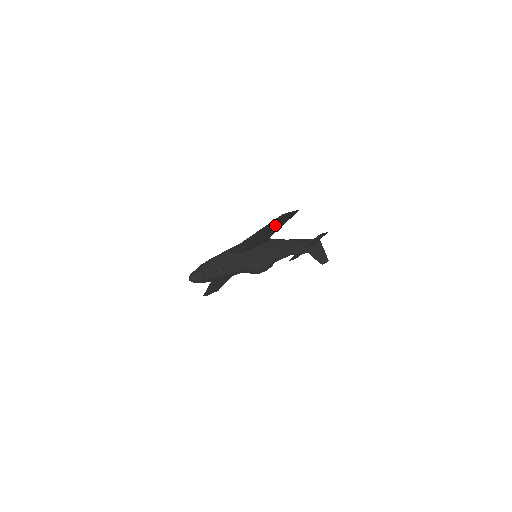
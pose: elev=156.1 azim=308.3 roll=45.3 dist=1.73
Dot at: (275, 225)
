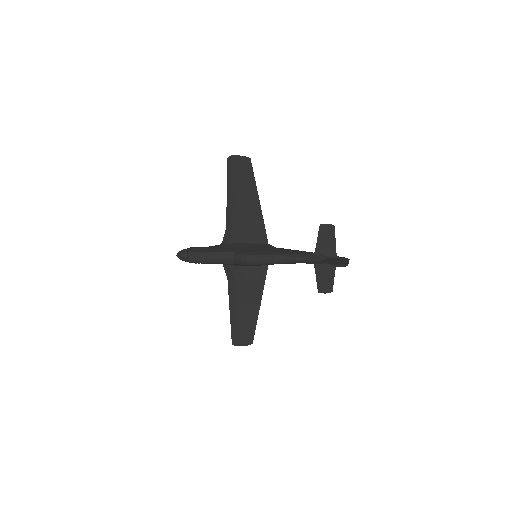
Dot at: (239, 185)
